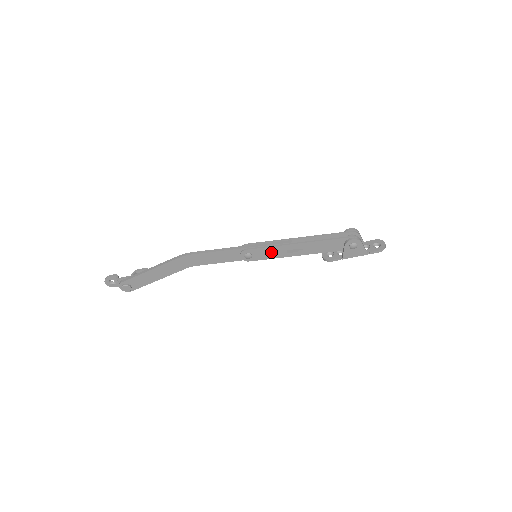
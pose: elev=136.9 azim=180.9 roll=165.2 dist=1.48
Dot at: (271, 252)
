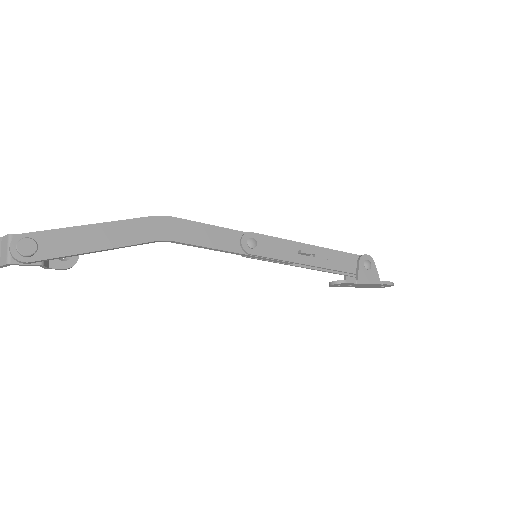
Dot at: (279, 248)
